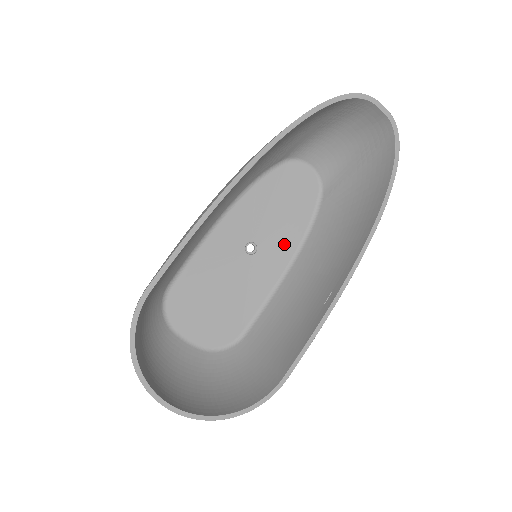
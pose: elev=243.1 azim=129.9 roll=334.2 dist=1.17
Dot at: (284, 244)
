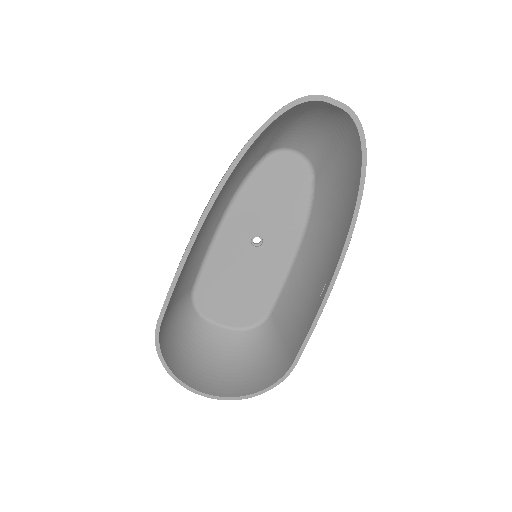
Dot at: (287, 230)
